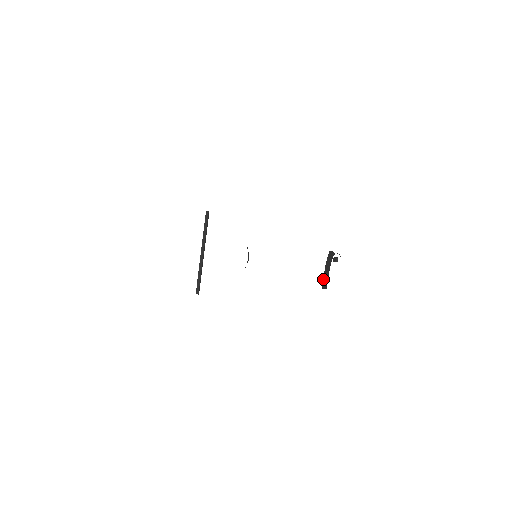
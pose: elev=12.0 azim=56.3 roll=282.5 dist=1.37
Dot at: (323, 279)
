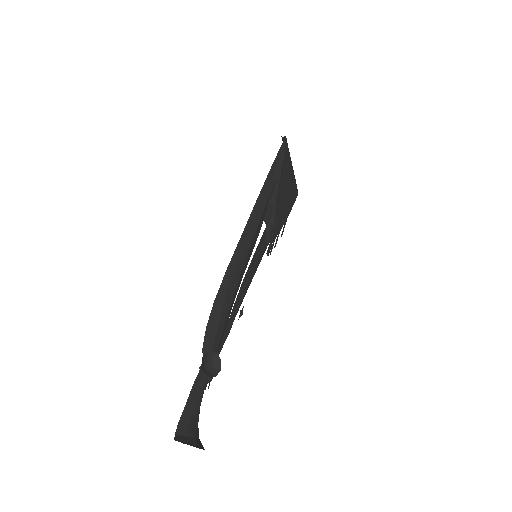
Dot at: occluded
